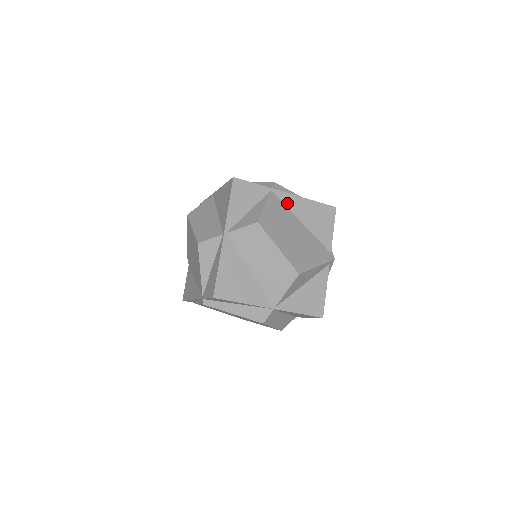
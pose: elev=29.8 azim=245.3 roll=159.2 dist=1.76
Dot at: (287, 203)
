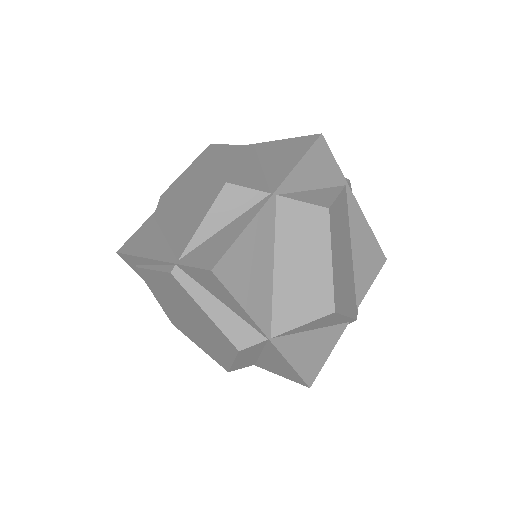
Dot at: (351, 214)
